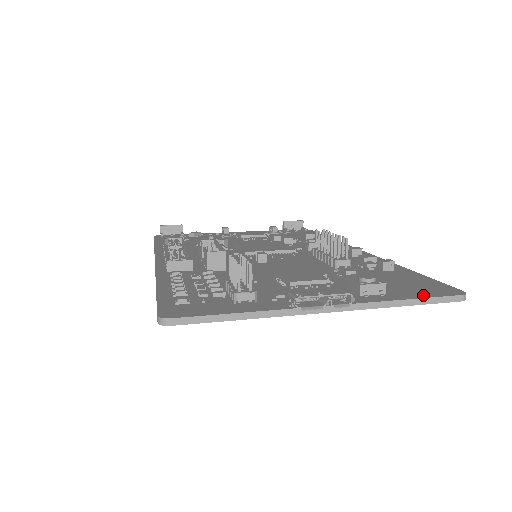
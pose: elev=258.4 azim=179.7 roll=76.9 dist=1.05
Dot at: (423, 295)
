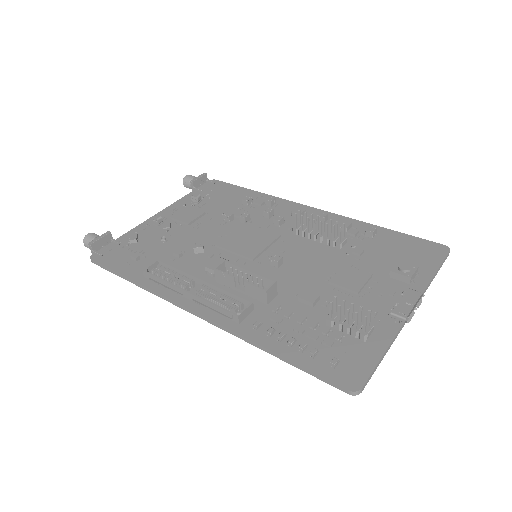
Dot at: (435, 263)
